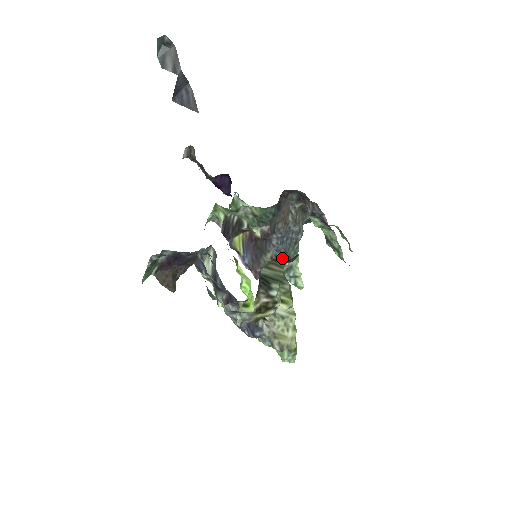
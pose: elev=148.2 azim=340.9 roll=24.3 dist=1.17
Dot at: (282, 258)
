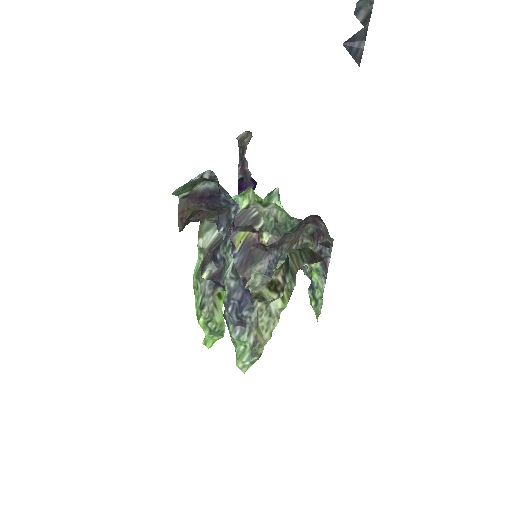
Dot at: occluded
